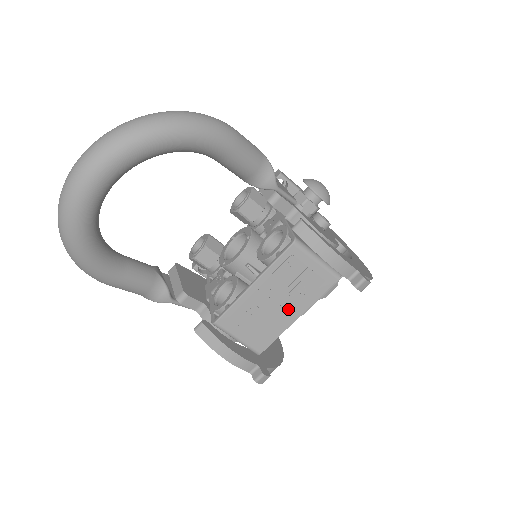
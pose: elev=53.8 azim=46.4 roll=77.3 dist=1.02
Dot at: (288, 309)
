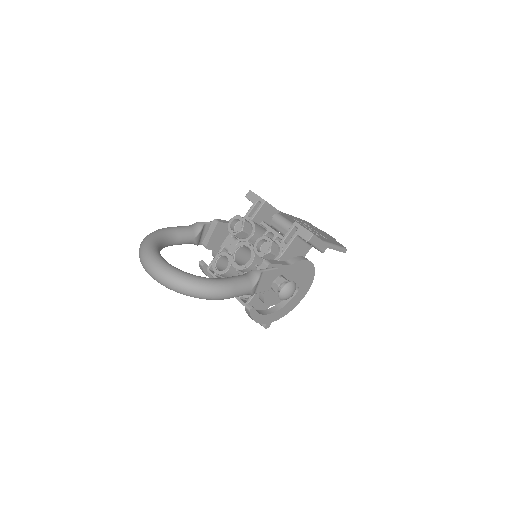
Dot at: occluded
